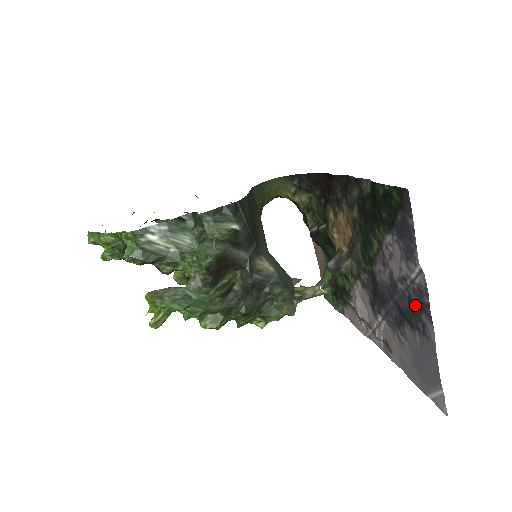
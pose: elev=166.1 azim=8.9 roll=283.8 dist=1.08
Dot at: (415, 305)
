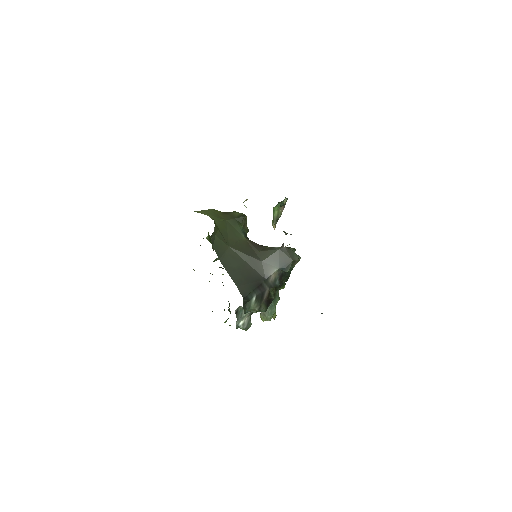
Dot at: occluded
